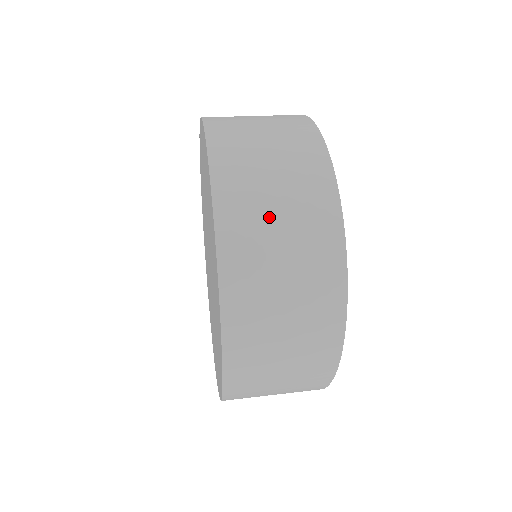
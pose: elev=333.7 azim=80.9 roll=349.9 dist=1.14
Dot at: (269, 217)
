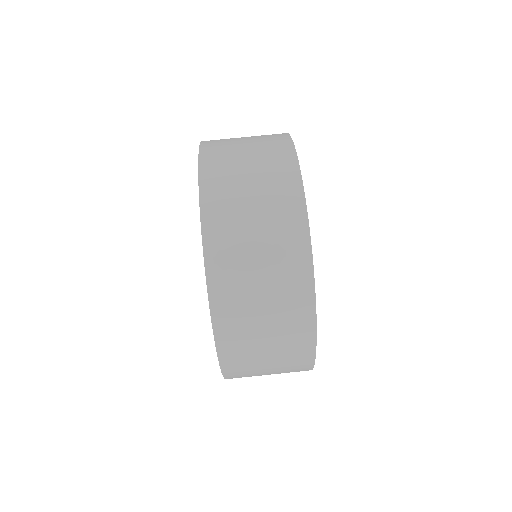
Dot at: (258, 340)
